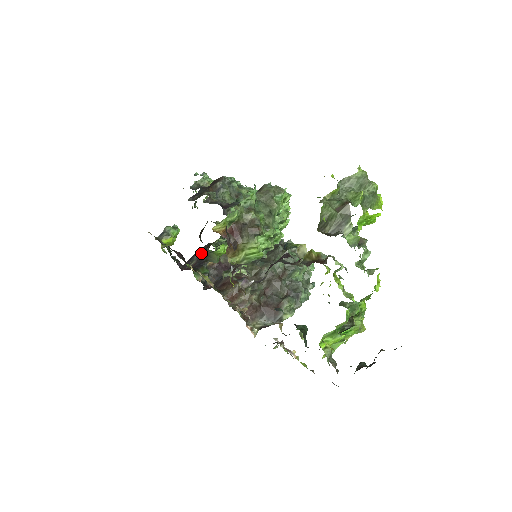
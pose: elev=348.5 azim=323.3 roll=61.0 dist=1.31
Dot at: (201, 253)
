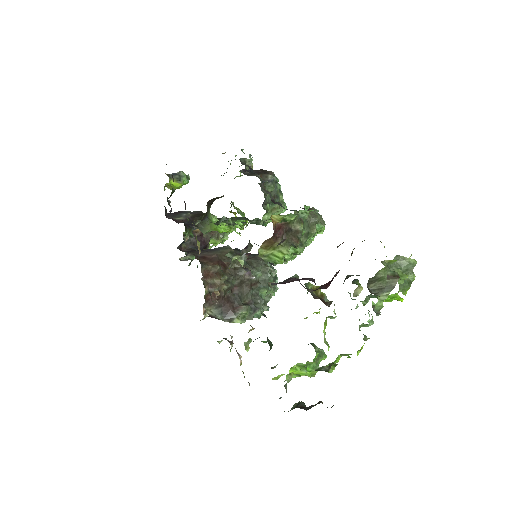
Dot at: (192, 215)
